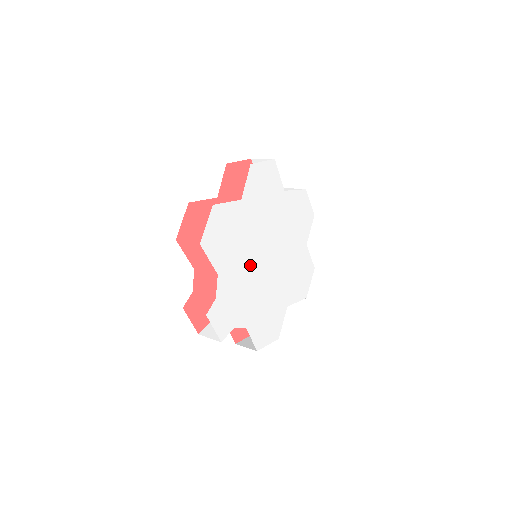
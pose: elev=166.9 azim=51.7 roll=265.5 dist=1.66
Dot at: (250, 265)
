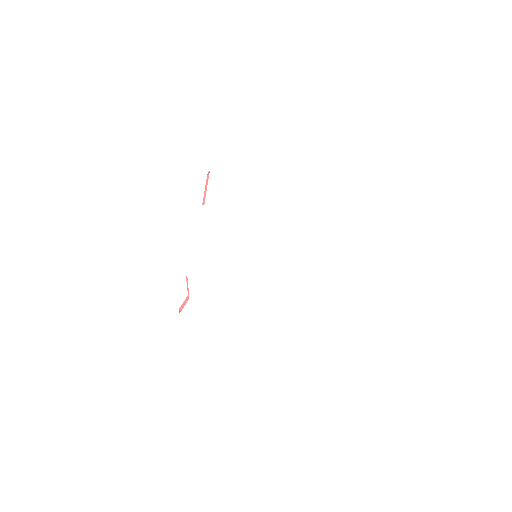
Dot at: (233, 265)
